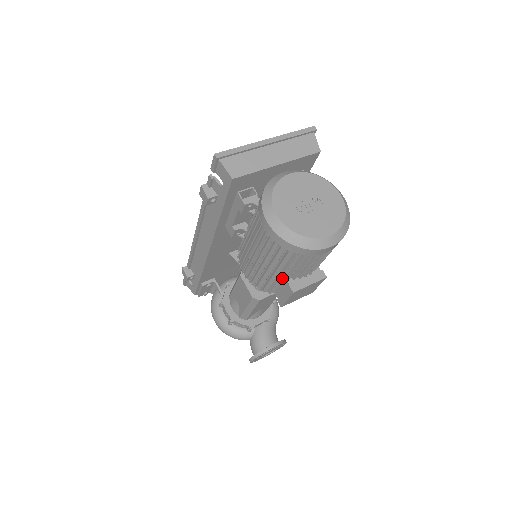
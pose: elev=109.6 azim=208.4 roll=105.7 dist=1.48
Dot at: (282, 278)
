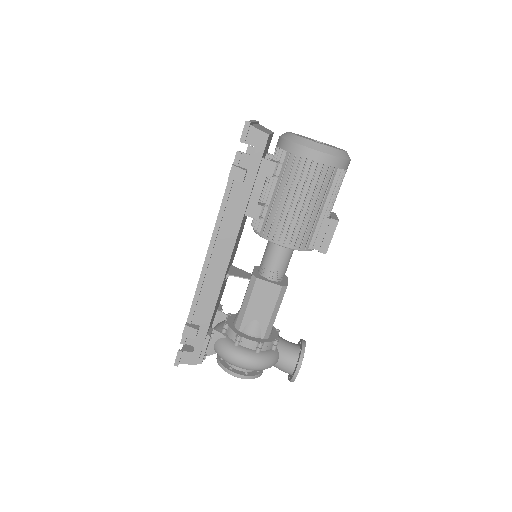
Dot at: (321, 219)
